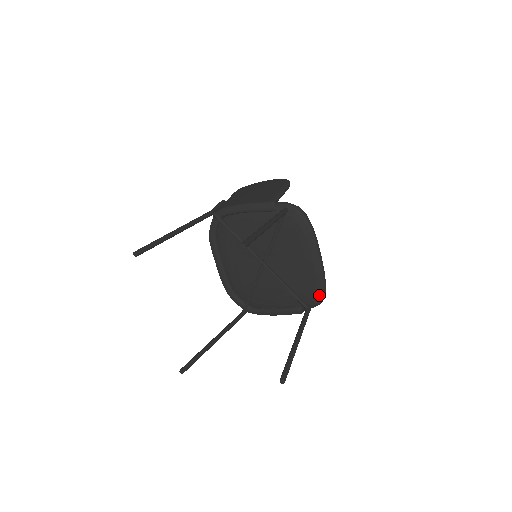
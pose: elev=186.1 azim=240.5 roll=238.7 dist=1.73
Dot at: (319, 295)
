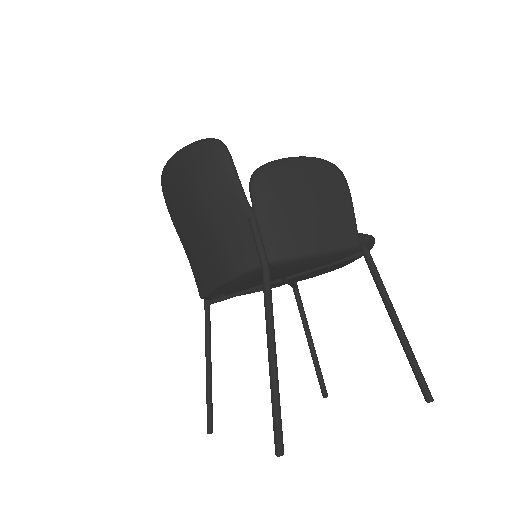
Dot at: occluded
